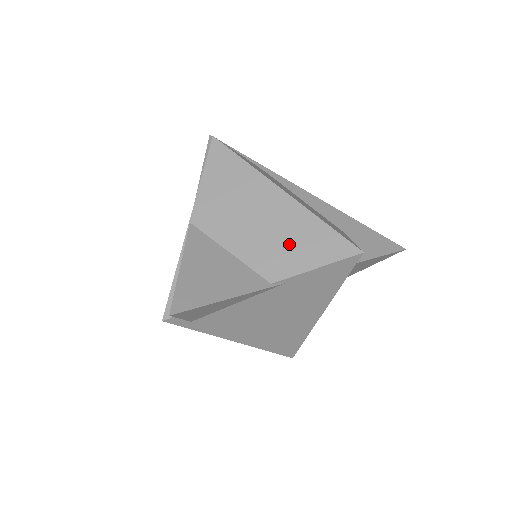
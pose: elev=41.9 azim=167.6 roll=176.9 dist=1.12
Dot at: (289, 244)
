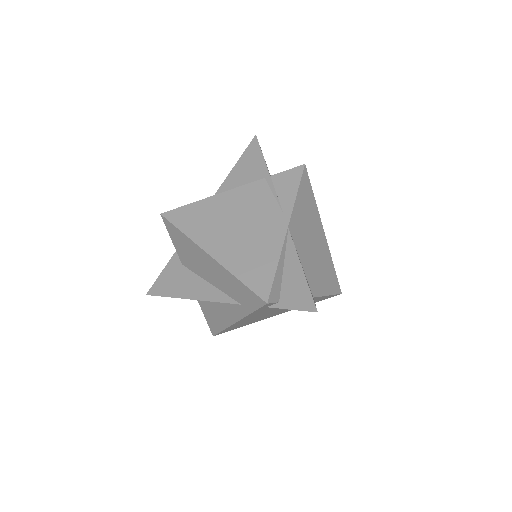
Dot at: (322, 273)
